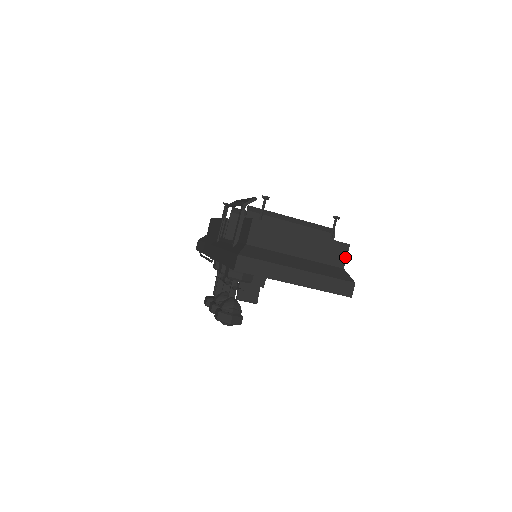
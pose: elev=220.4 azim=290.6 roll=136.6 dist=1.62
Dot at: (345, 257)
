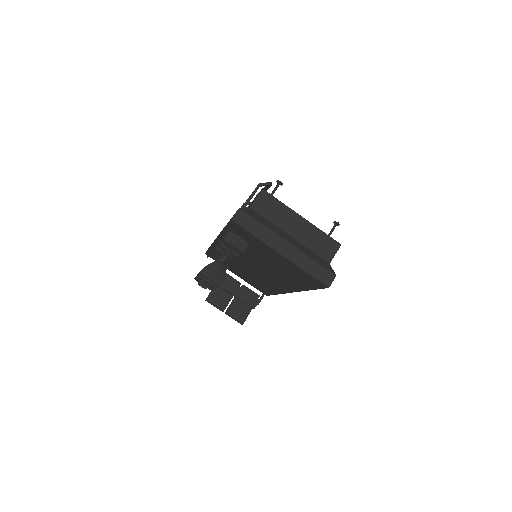
Dot at: (334, 254)
